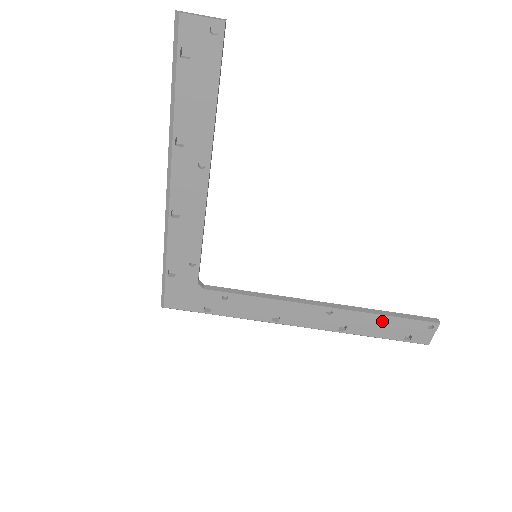
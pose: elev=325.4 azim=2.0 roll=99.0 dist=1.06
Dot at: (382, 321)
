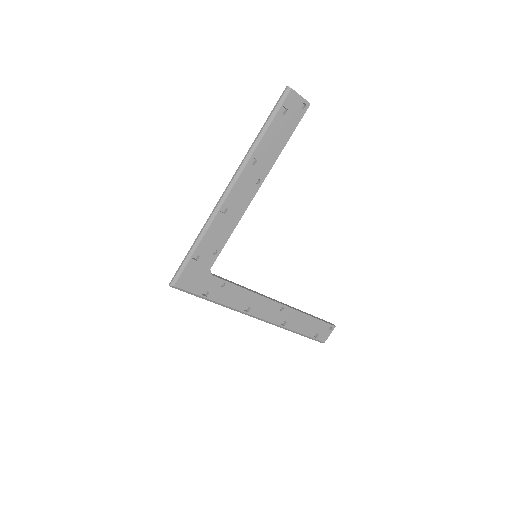
Dot at: (307, 320)
